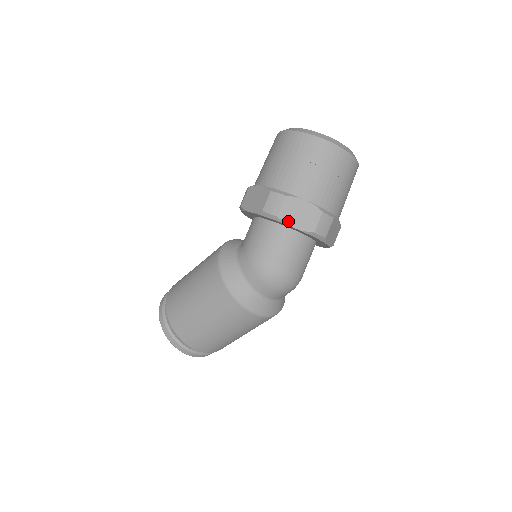
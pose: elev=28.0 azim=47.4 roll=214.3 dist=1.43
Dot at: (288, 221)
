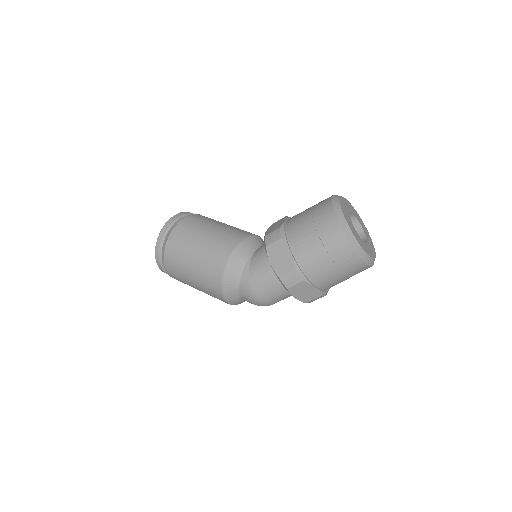
Dot at: (293, 293)
